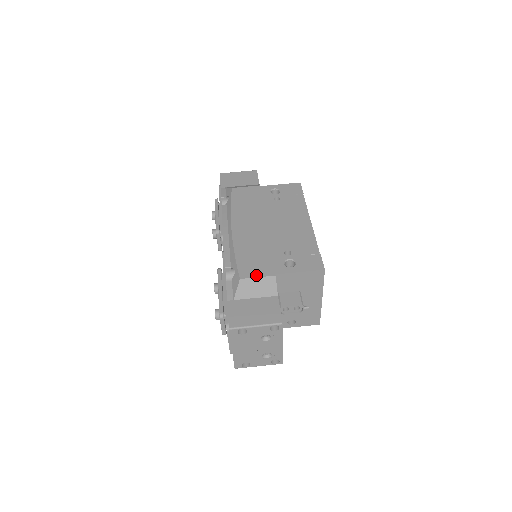
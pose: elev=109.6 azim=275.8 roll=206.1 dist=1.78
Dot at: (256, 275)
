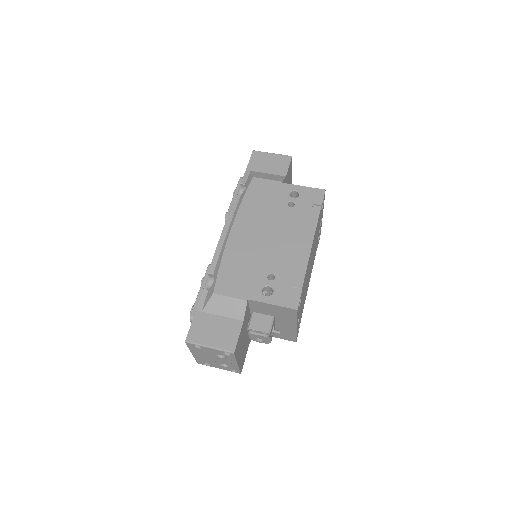
Dot at: (230, 294)
